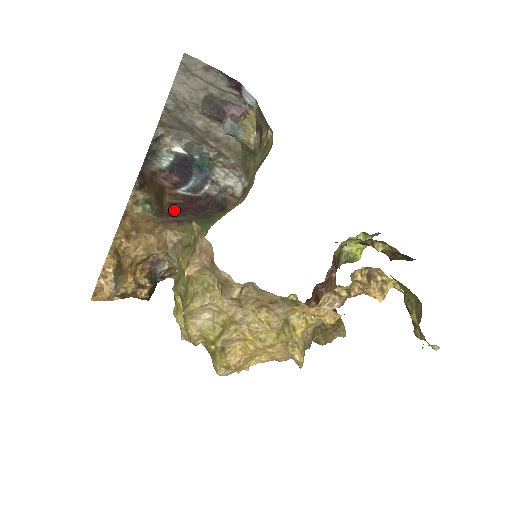
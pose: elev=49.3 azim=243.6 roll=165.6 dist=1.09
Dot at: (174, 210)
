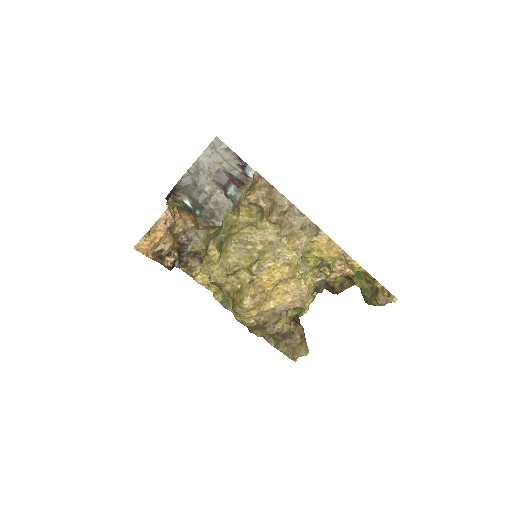
Dot at: occluded
